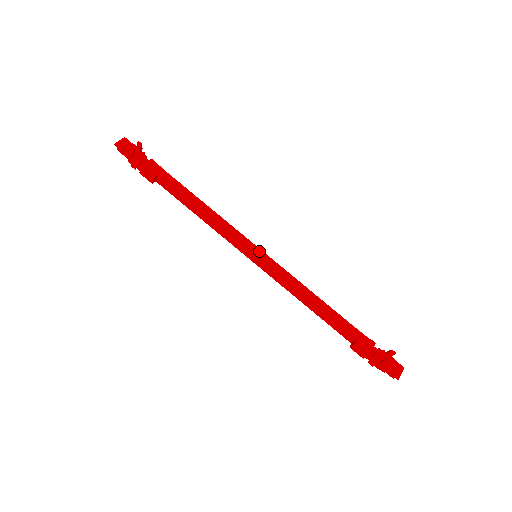
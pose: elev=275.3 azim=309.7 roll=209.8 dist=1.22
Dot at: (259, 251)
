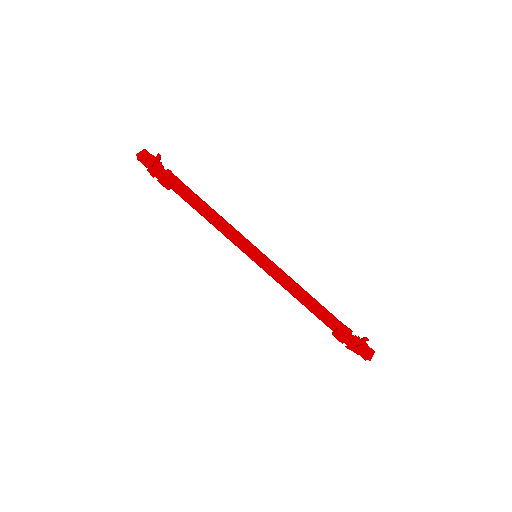
Dot at: (259, 252)
